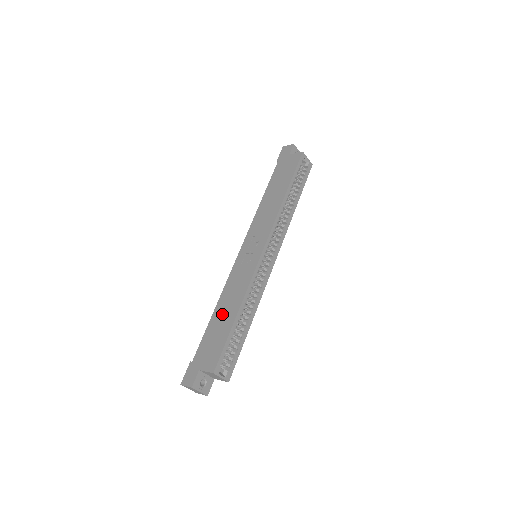
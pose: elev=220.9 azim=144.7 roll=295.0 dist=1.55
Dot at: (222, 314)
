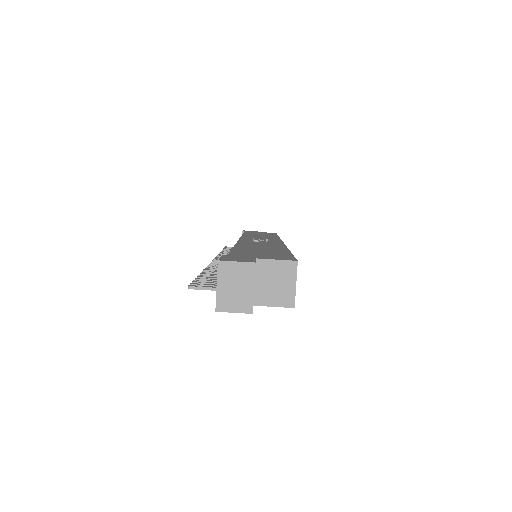
Dot at: (257, 247)
